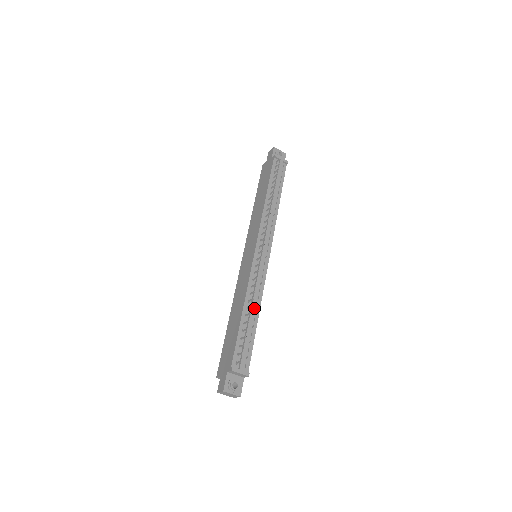
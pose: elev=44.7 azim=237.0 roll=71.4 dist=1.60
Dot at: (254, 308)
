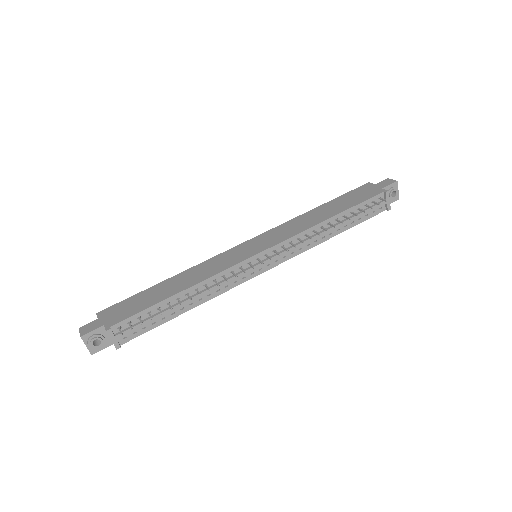
Dot at: (193, 301)
